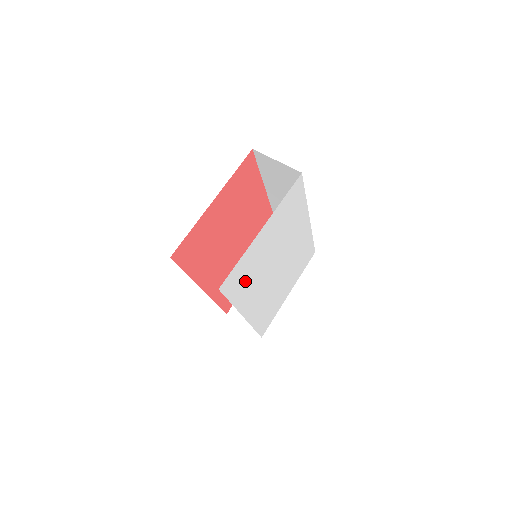
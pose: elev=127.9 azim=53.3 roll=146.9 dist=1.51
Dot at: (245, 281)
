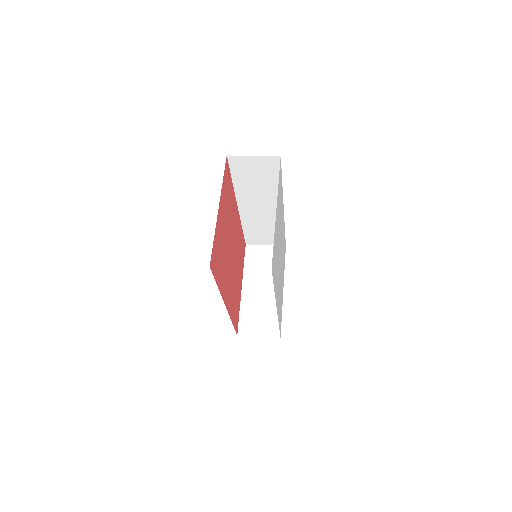
Dot at: (275, 265)
